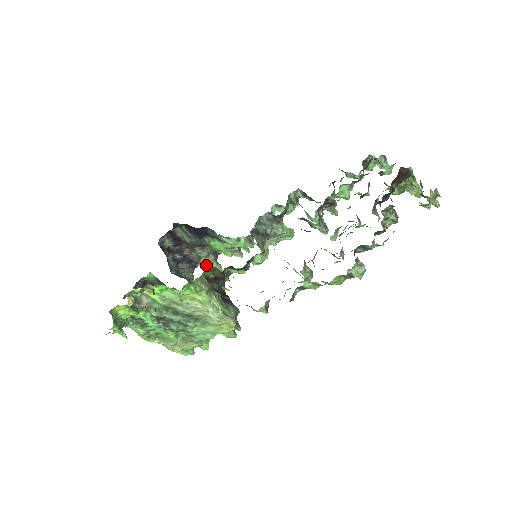
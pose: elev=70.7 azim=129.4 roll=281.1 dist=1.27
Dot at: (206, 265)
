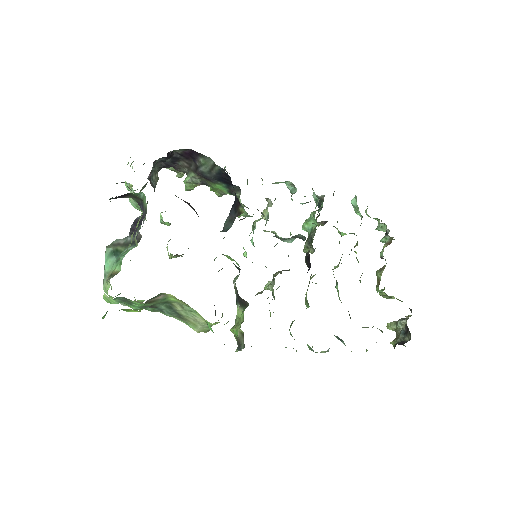
Dot at: occluded
